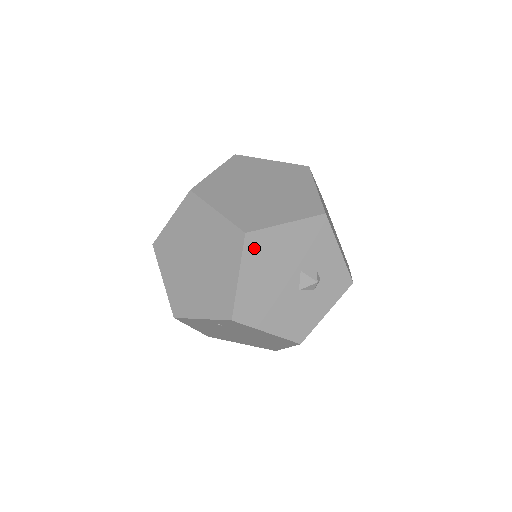
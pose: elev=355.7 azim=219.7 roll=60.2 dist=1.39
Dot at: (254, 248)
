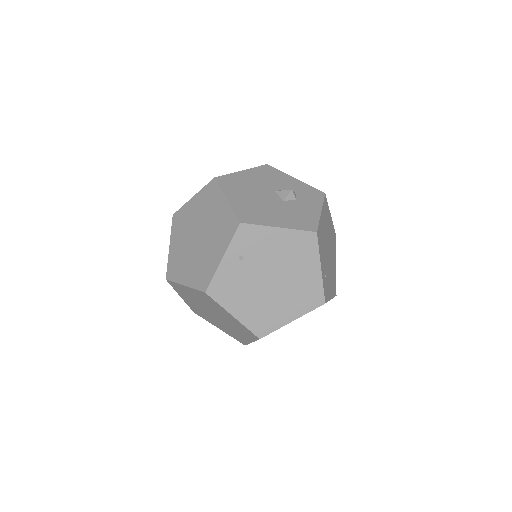
Dot at: (227, 184)
